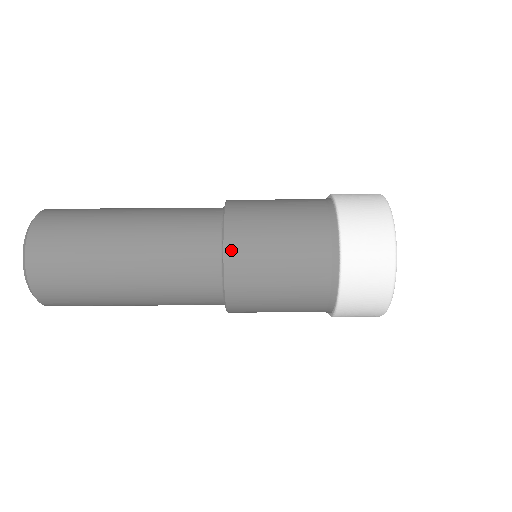
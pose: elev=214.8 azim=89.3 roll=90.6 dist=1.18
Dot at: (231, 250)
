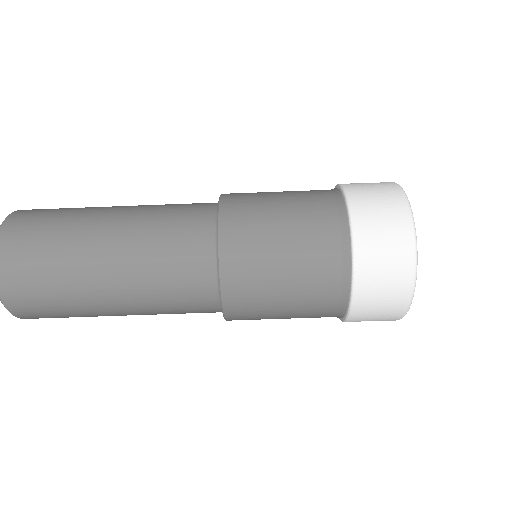
Dot at: (227, 241)
